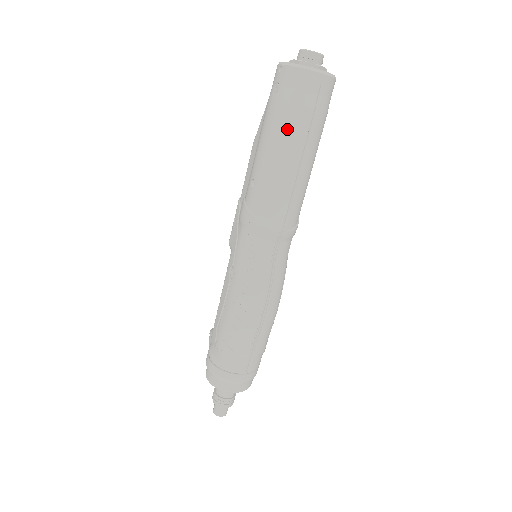
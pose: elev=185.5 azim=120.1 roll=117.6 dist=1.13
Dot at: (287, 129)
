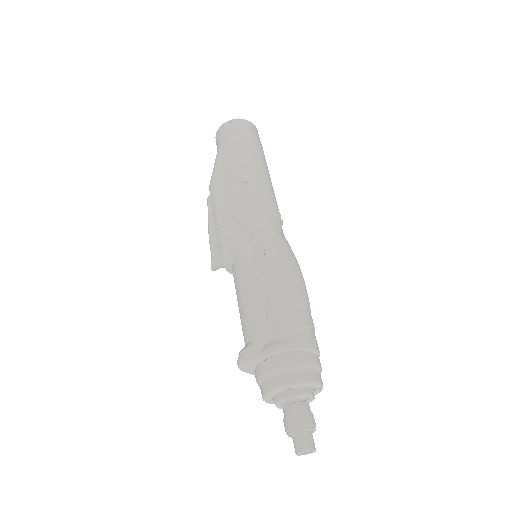
Dot at: (256, 149)
